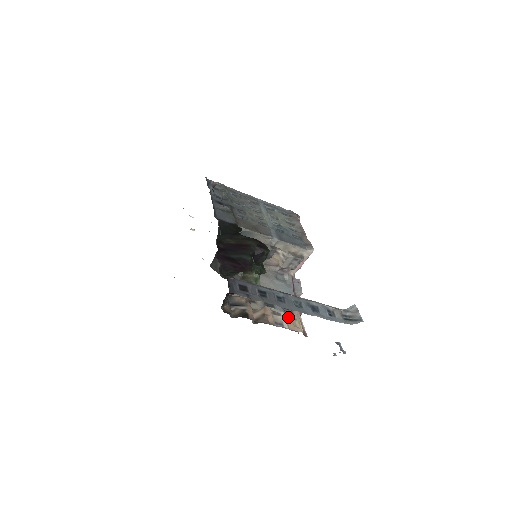
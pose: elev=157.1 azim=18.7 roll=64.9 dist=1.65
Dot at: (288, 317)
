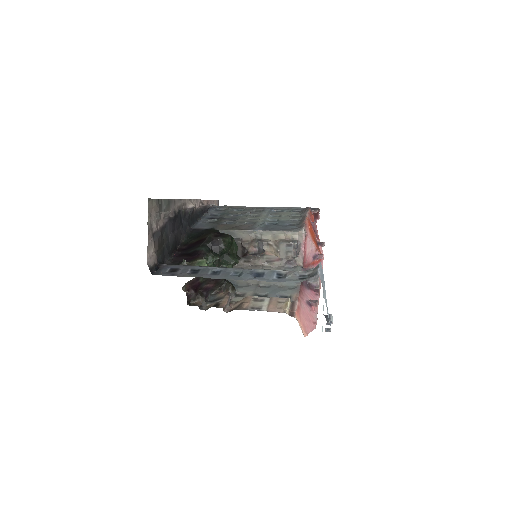
Dot at: (273, 301)
